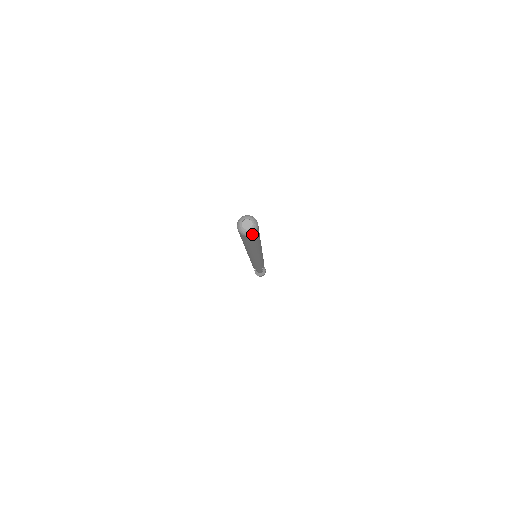
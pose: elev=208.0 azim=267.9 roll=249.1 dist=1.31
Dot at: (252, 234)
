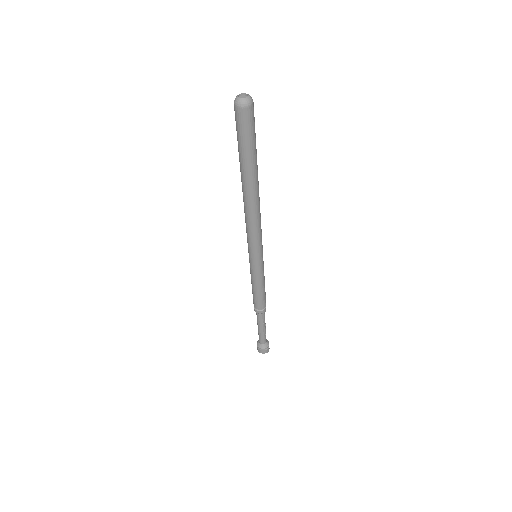
Dot at: (248, 105)
